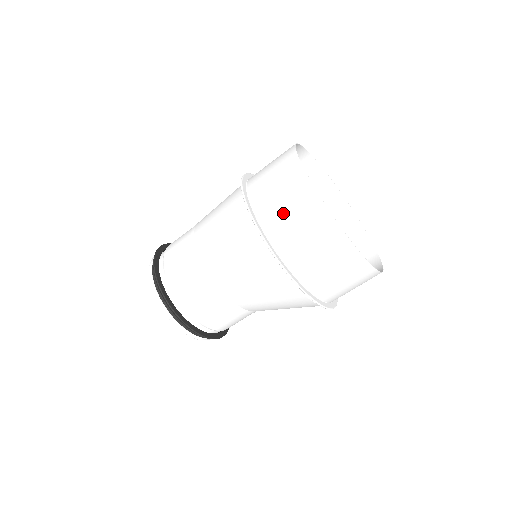
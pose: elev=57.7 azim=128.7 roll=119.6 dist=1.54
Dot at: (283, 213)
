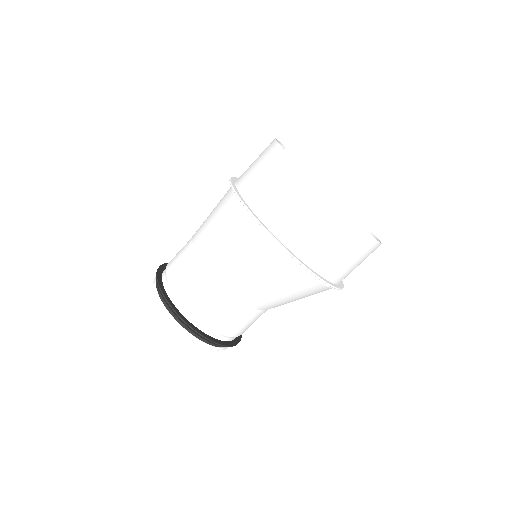
Dot at: (275, 197)
